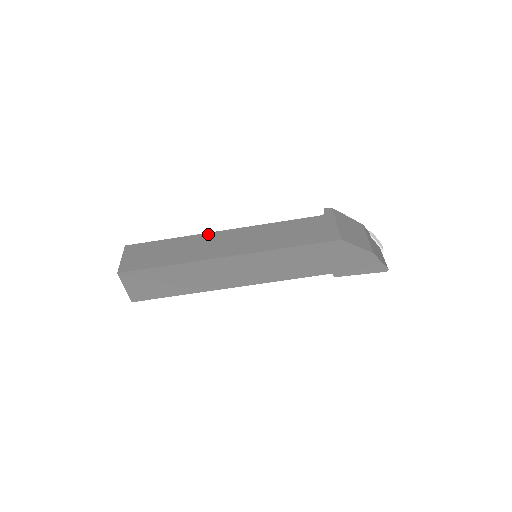
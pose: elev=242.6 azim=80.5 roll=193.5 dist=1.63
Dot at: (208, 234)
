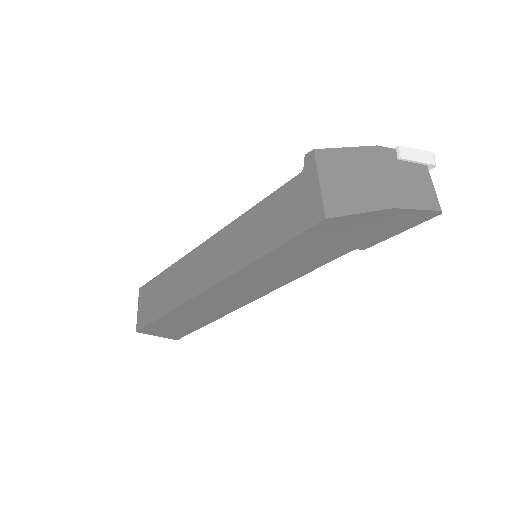
Dot at: (194, 251)
